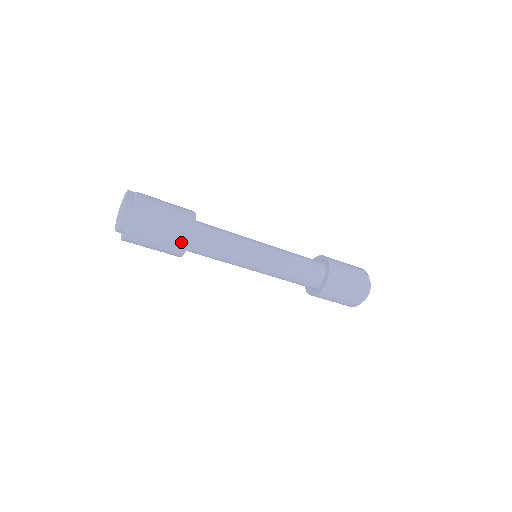
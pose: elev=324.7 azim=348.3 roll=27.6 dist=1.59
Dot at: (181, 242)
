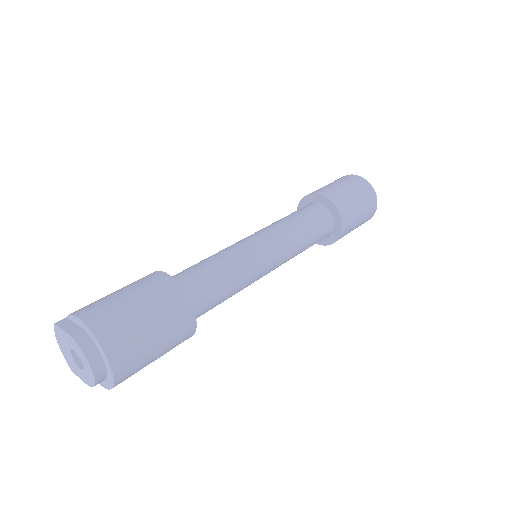
Dot at: (184, 320)
